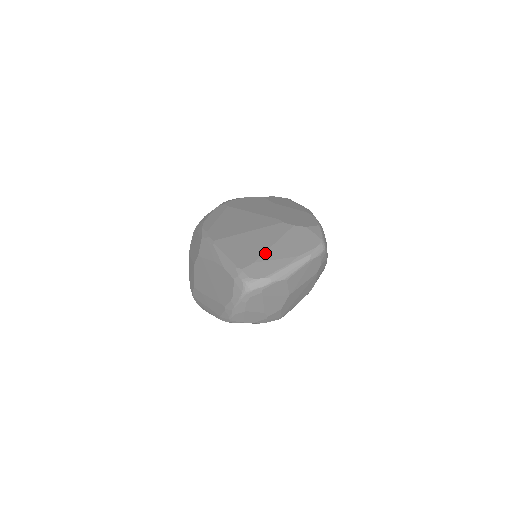
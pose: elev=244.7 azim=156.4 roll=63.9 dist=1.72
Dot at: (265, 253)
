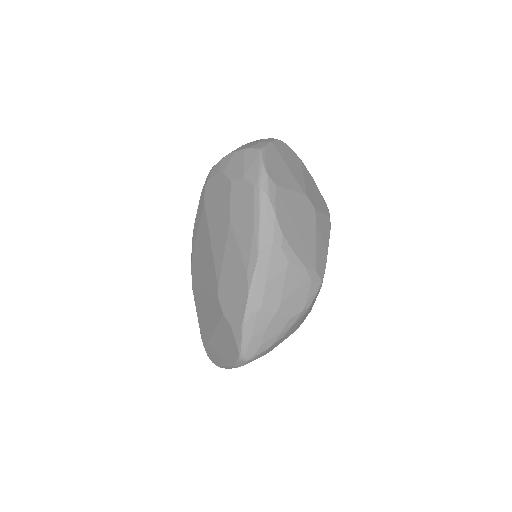
Dot at: (210, 338)
